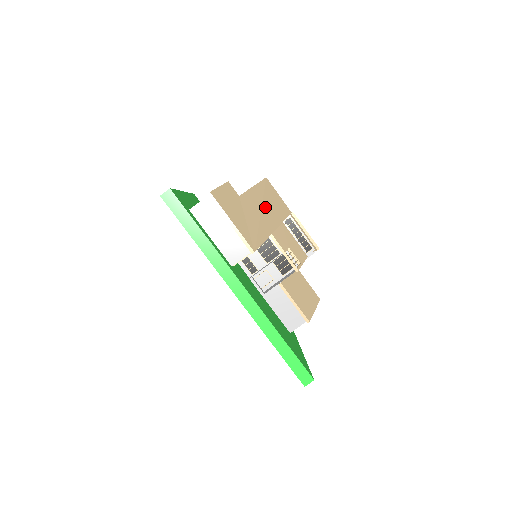
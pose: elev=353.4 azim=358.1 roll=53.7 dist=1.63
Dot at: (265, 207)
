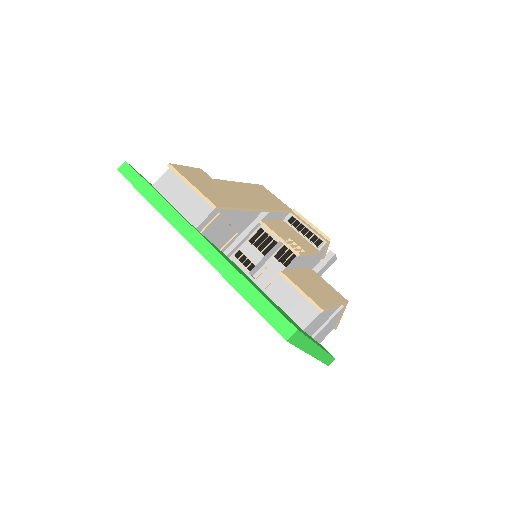
Dot at: (250, 195)
